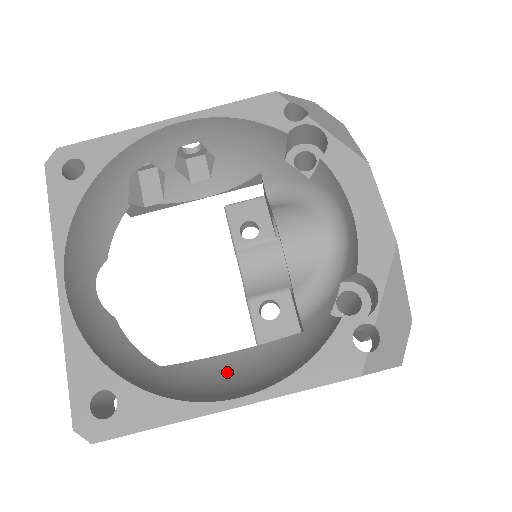
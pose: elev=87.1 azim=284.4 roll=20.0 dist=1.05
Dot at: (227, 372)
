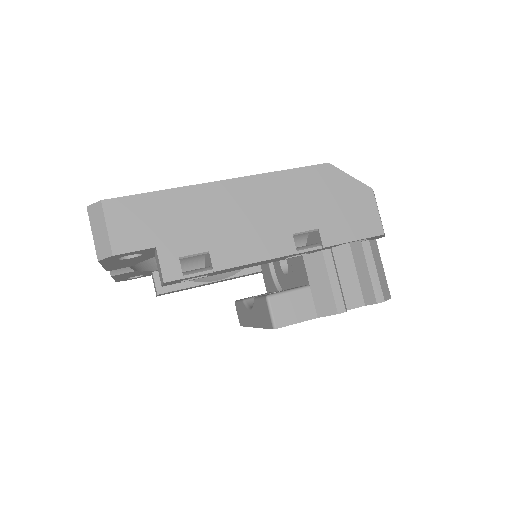
Dot at: occluded
